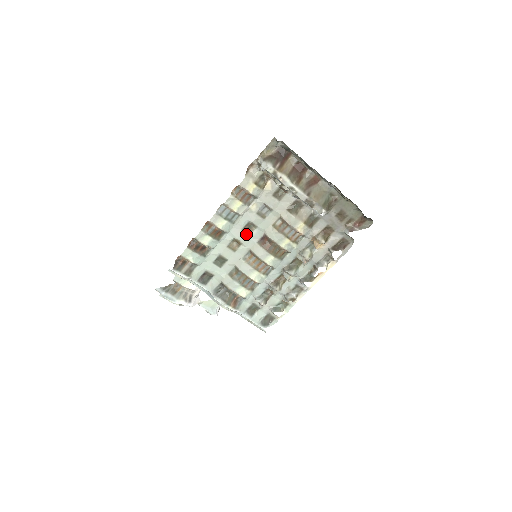
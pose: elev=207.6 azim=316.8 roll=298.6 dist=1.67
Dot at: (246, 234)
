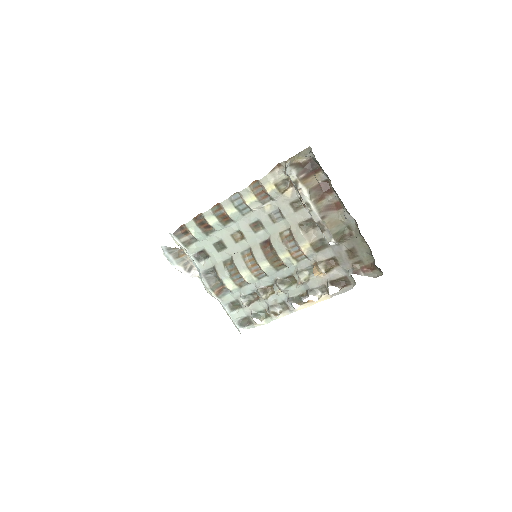
Dot at: (252, 231)
